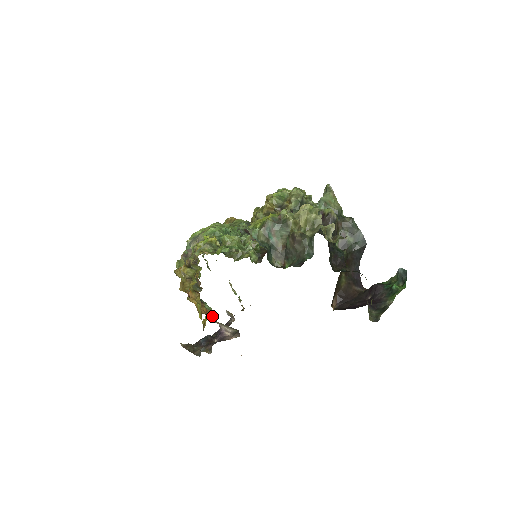
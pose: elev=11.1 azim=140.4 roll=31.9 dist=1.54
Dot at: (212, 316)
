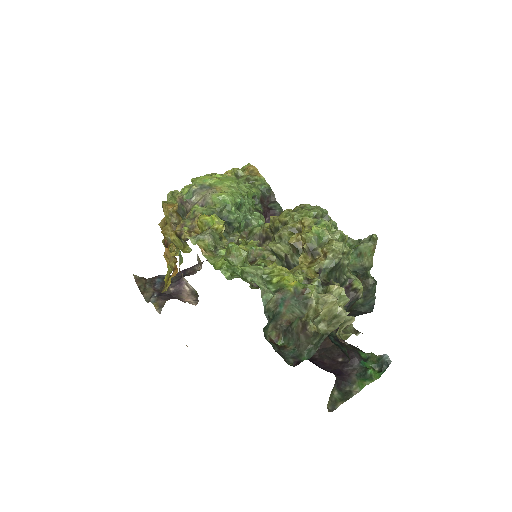
Dot at: occluded
